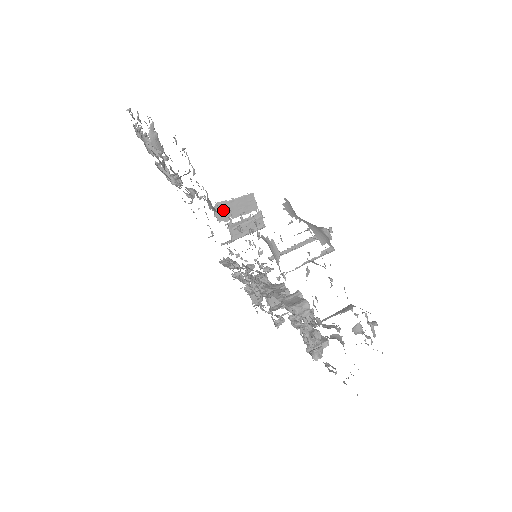
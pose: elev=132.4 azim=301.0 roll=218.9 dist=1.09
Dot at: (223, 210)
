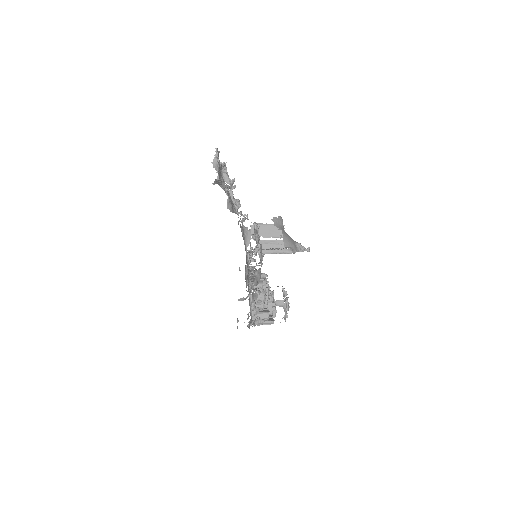
Dot at: occluded
